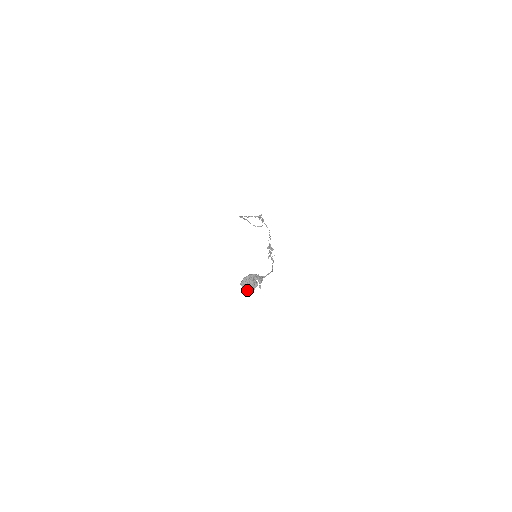
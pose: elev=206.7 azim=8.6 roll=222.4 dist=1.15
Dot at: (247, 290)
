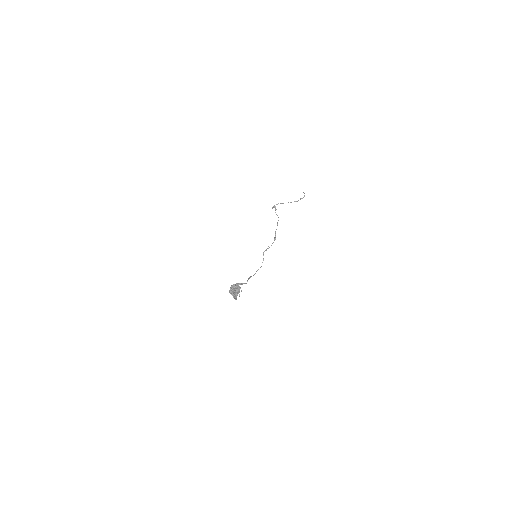
Dot at: (233, 297)
